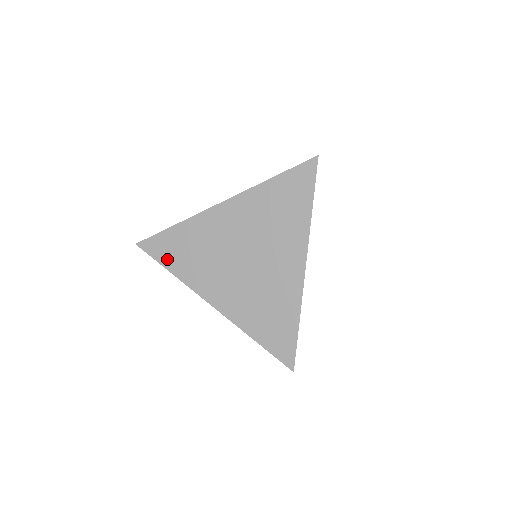
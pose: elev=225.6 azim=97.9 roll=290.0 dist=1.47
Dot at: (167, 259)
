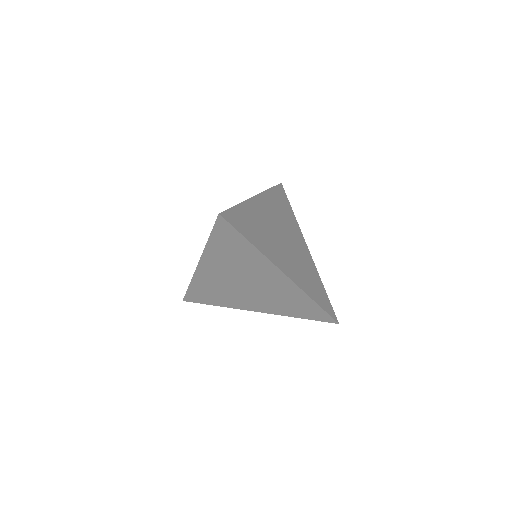
Dot at: (206, 301)
